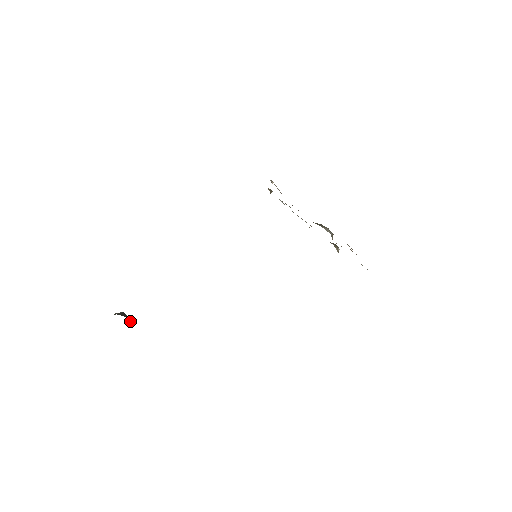
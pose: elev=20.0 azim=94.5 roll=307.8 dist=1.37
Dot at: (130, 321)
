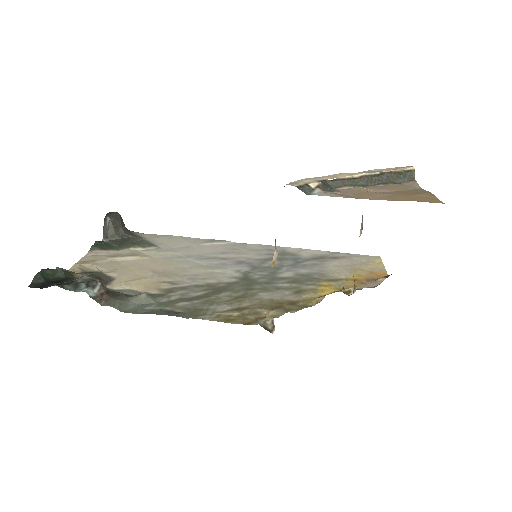
Dot at: (121, 222)
